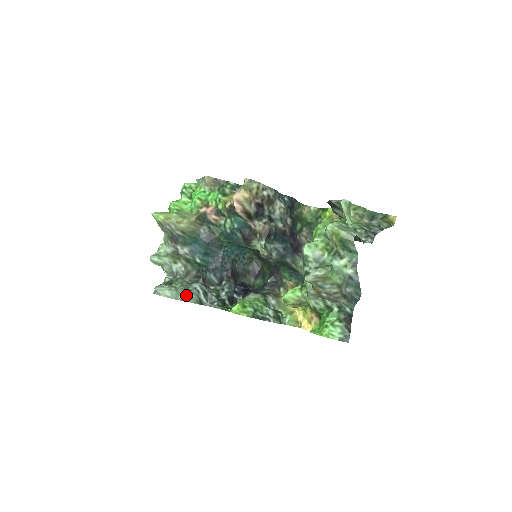
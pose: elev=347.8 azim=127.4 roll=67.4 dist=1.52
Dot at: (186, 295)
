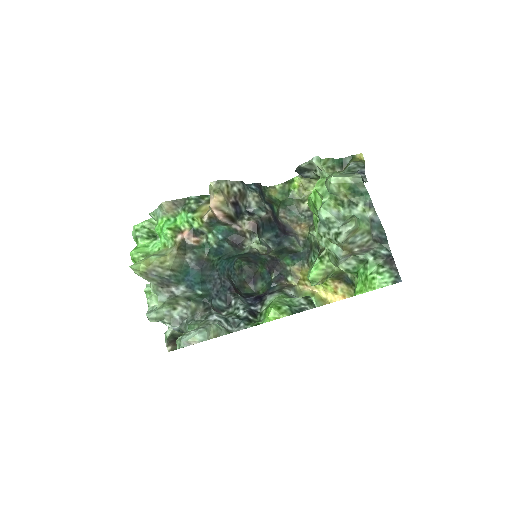
Dot at: (215, 330)
